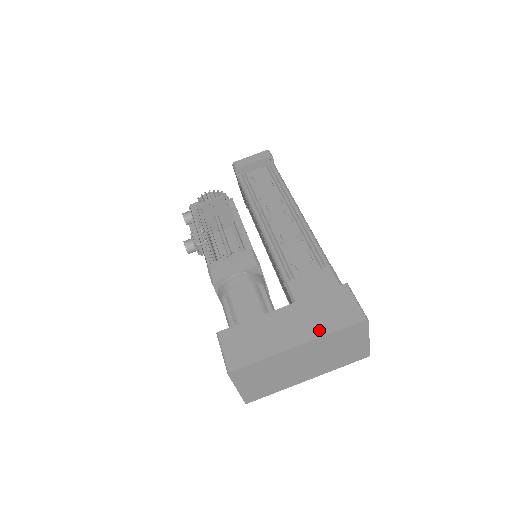
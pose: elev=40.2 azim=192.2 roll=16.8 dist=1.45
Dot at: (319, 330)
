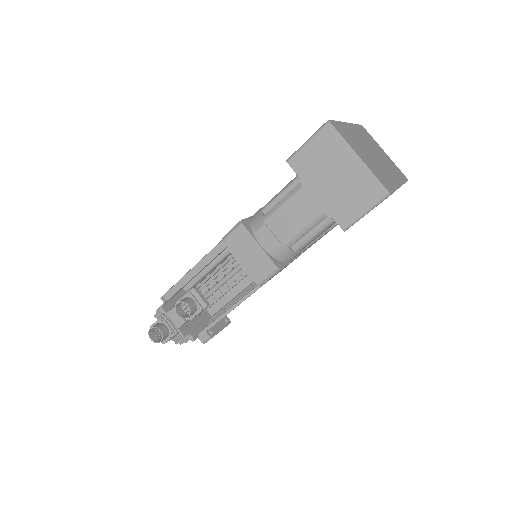
Dot at: occluded
